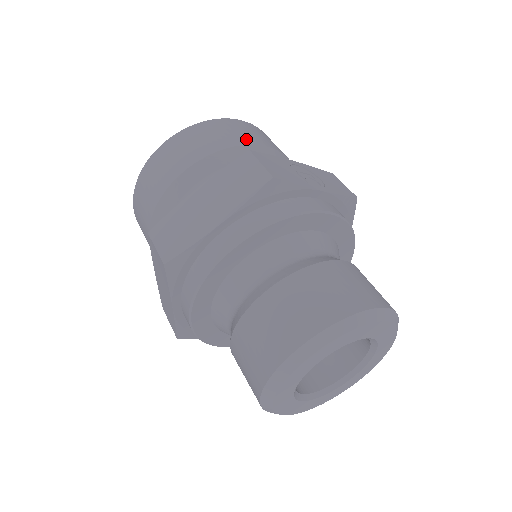
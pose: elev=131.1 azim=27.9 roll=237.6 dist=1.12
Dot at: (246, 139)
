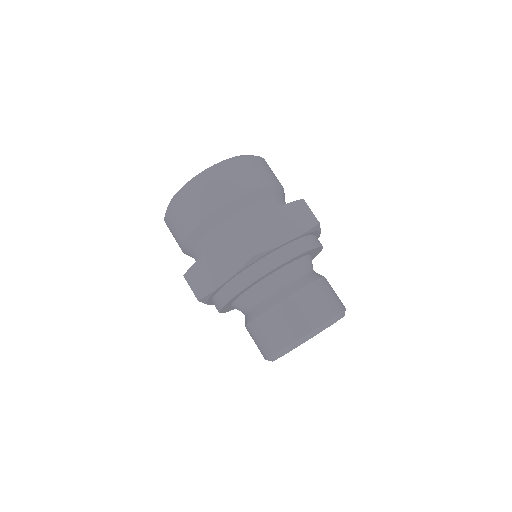
Dot at: (278, 180)
